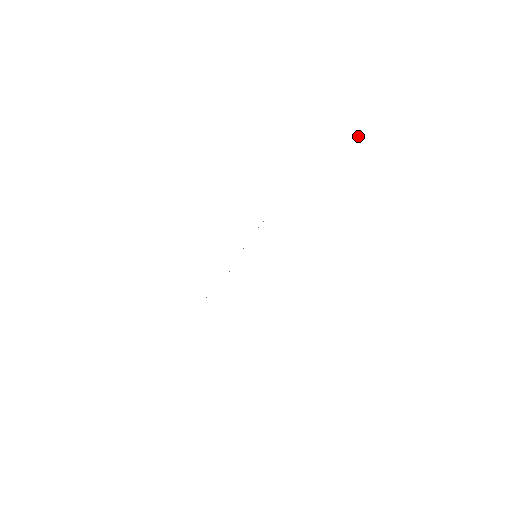
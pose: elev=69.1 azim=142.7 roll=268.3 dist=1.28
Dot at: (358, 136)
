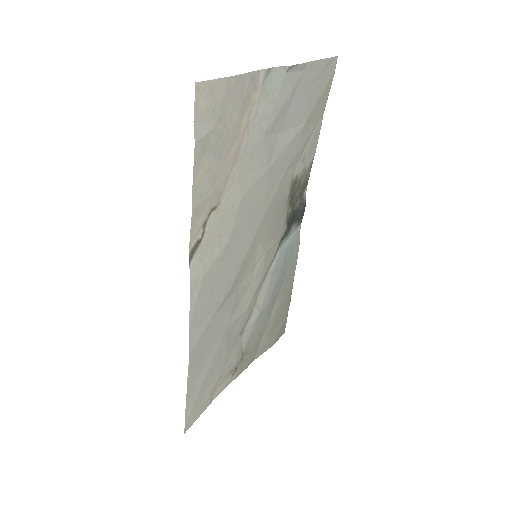
Dot at: (286, 69)
